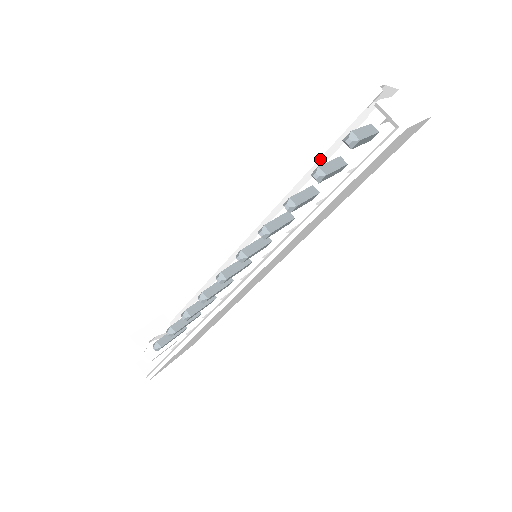
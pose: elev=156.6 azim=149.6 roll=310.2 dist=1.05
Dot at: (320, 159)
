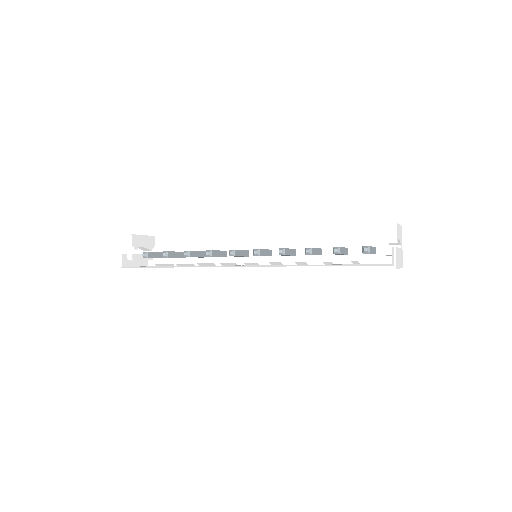
Dot at: (336, 239)
